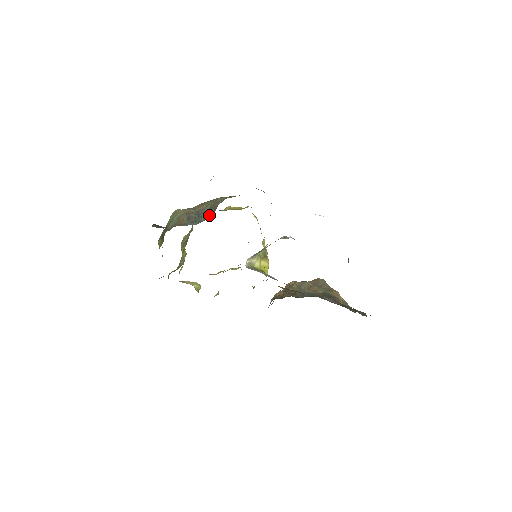
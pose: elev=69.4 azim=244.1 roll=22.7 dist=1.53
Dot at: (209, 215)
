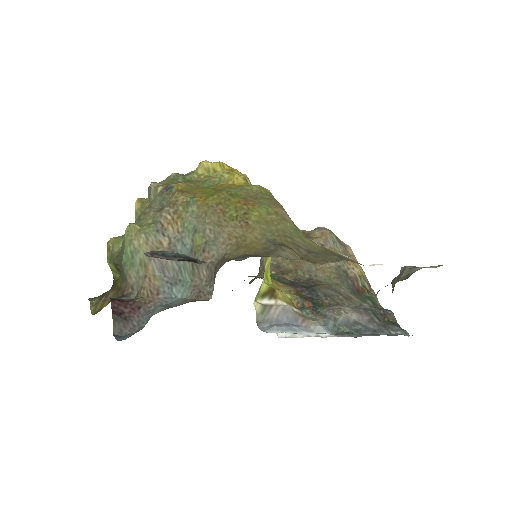
Dot at: (199, 276)
